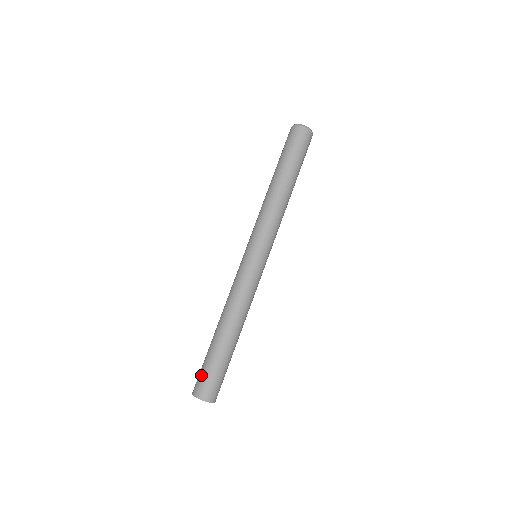
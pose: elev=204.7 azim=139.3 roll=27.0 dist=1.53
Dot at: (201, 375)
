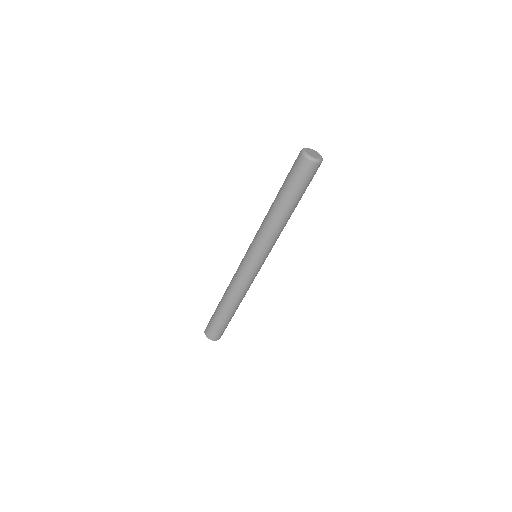
Dot at: (211, 326)
